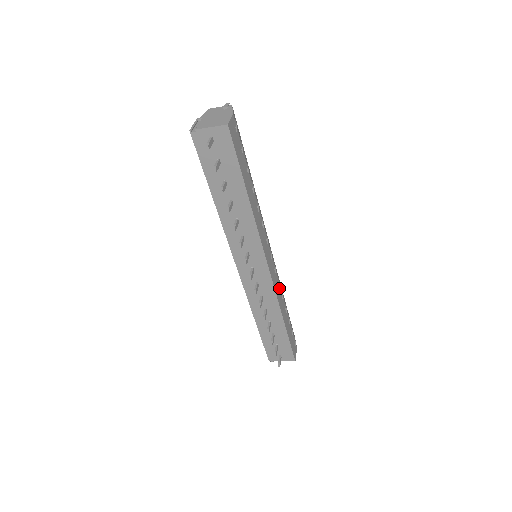
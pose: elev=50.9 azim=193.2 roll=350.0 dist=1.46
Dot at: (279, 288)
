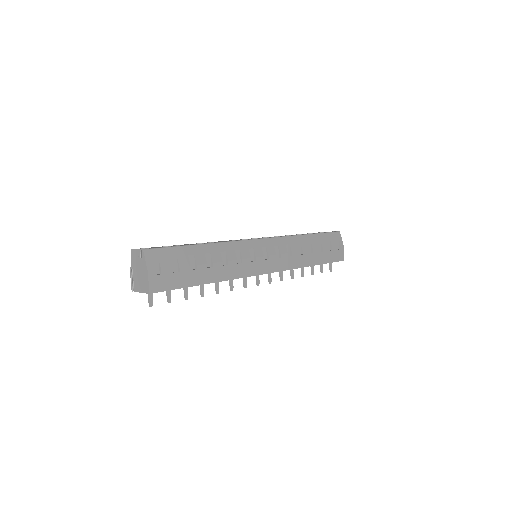
Dot at: (291, 256)
